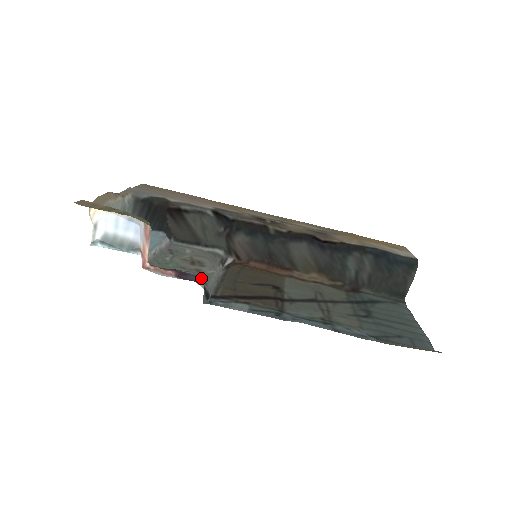
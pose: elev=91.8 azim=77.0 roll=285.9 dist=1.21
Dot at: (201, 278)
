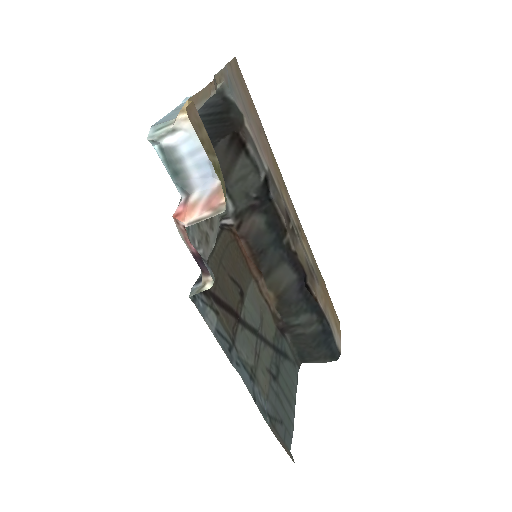
Dot at: (211, 278)
